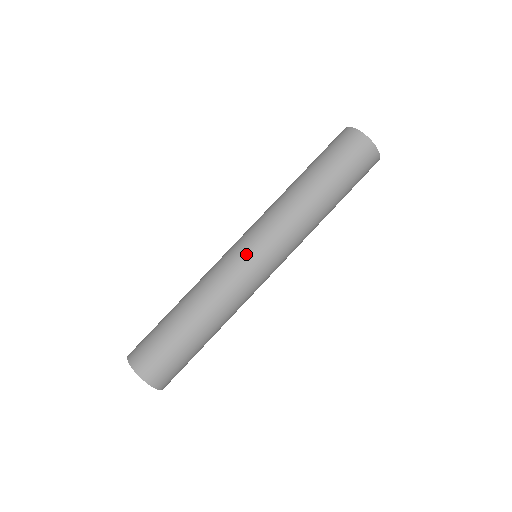
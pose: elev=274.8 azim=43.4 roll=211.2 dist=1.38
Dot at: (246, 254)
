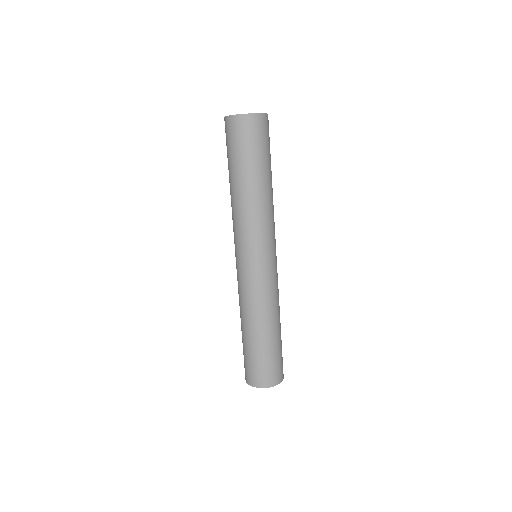
Dot at: (269, 265)
